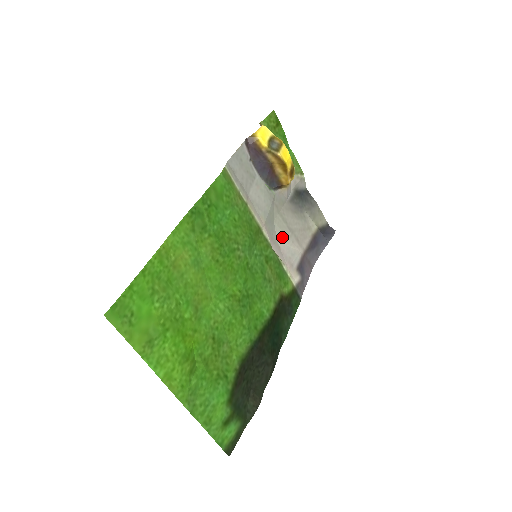
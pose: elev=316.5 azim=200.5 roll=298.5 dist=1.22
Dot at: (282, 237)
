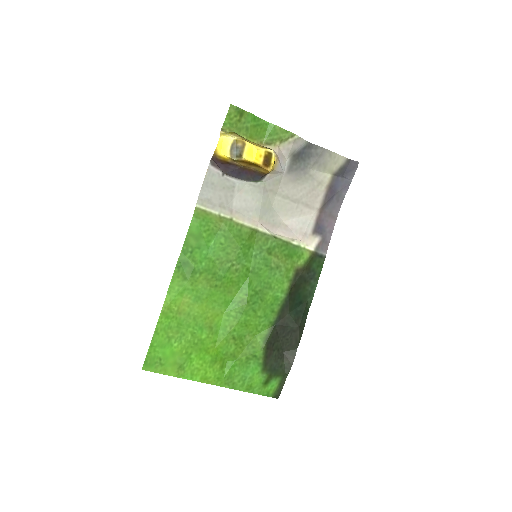
Dot at: (287, 214)
